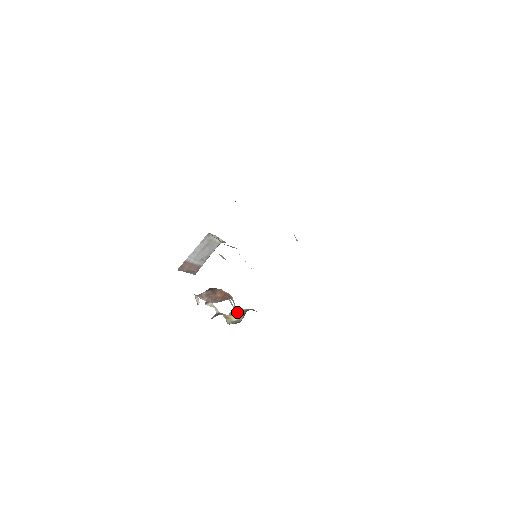
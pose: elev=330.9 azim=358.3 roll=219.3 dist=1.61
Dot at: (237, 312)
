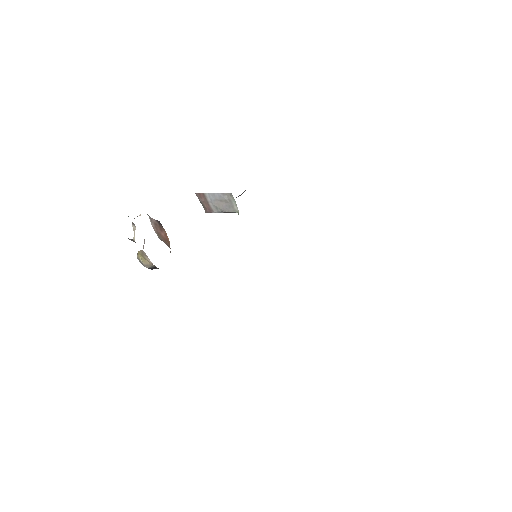
Dot at: (145, 257)
